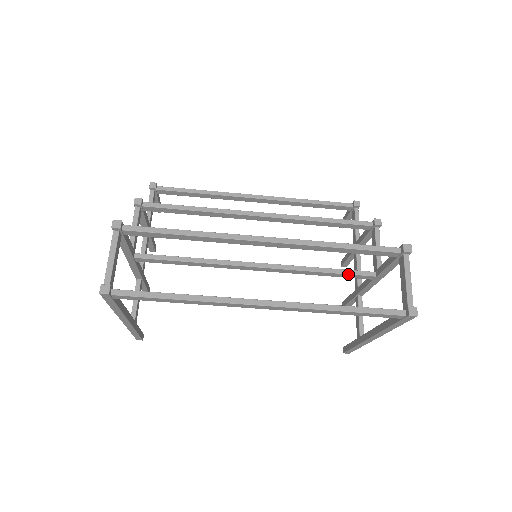
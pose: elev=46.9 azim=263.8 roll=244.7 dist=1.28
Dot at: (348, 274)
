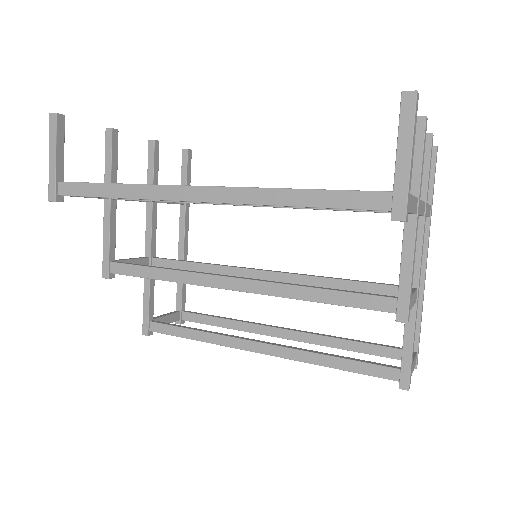
Dot at: occluded
